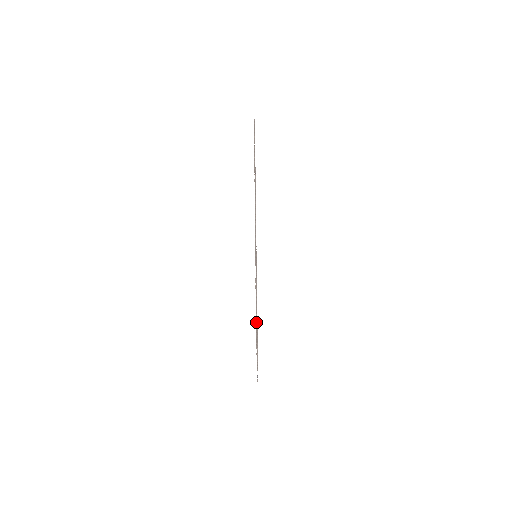
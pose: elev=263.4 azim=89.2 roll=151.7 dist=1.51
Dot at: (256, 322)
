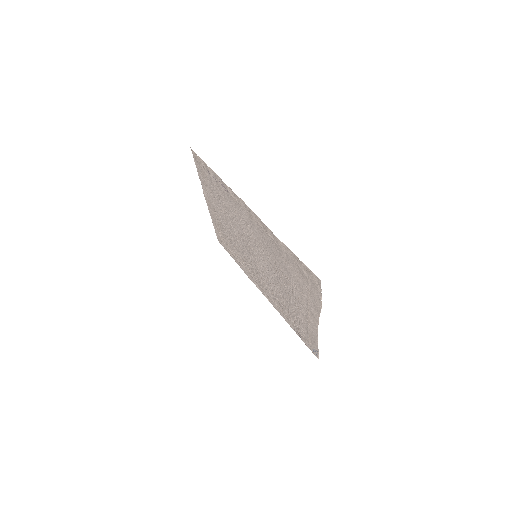
Dot at: (299, 261)
